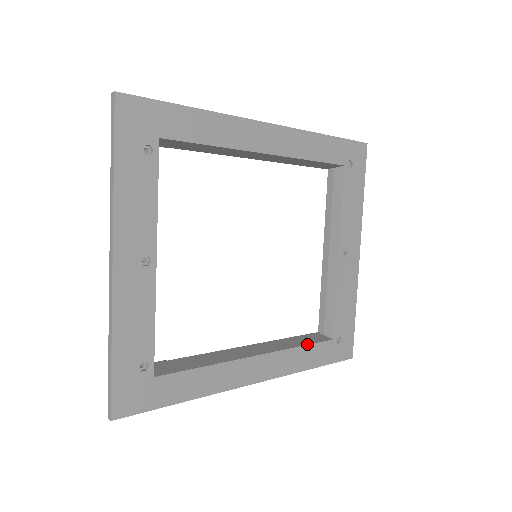
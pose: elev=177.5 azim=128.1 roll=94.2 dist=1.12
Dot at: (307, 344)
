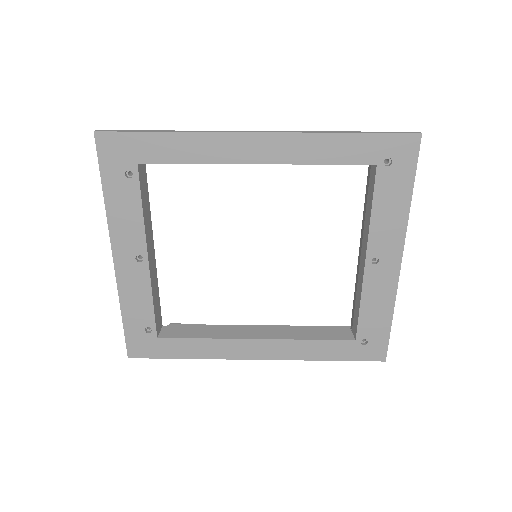
Dot at: (318, 339)
